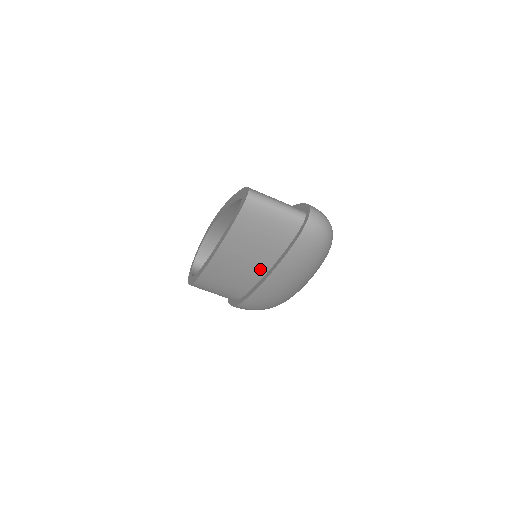
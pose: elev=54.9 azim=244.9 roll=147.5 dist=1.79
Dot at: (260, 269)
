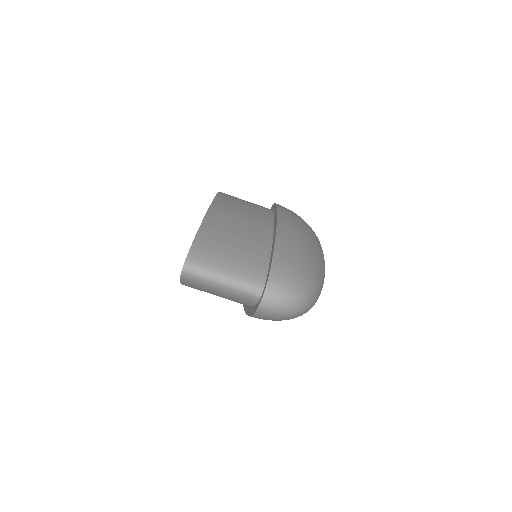
Dot at: occluded
